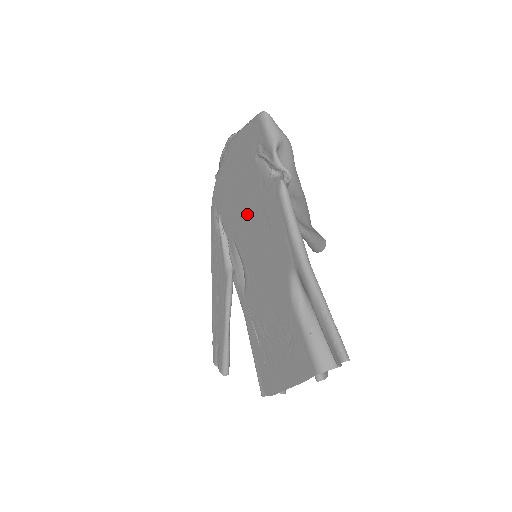
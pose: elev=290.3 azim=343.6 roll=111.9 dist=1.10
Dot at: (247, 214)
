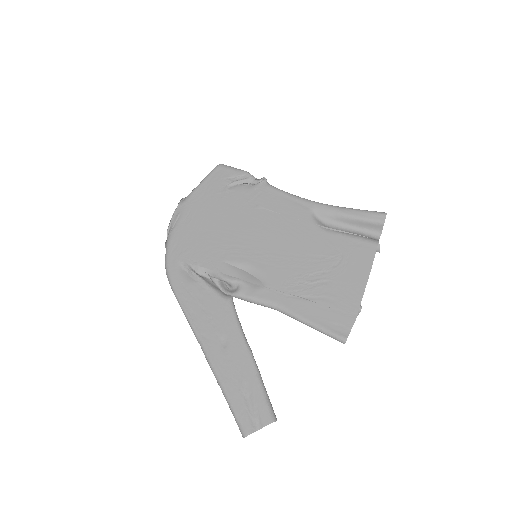
Dot at: (236, 227)
